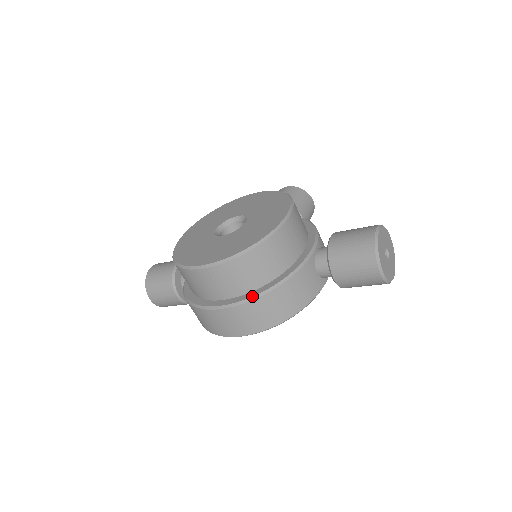
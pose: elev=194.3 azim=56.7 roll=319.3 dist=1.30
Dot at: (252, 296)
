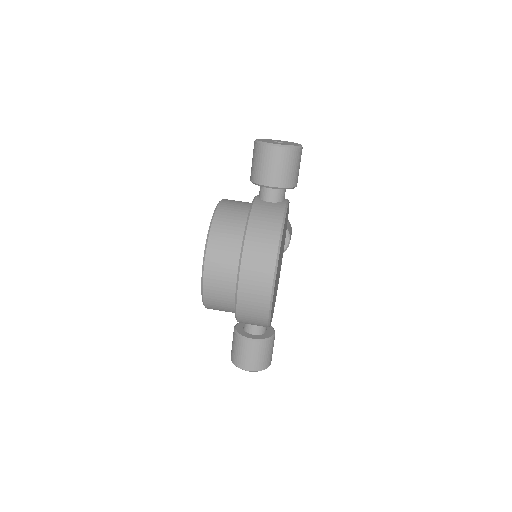
Dot at: (241, 248)
